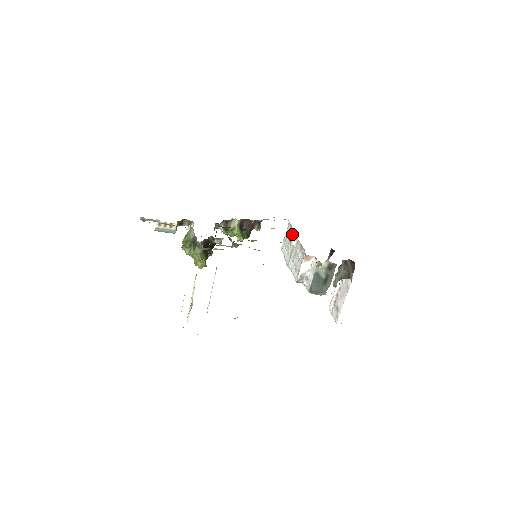
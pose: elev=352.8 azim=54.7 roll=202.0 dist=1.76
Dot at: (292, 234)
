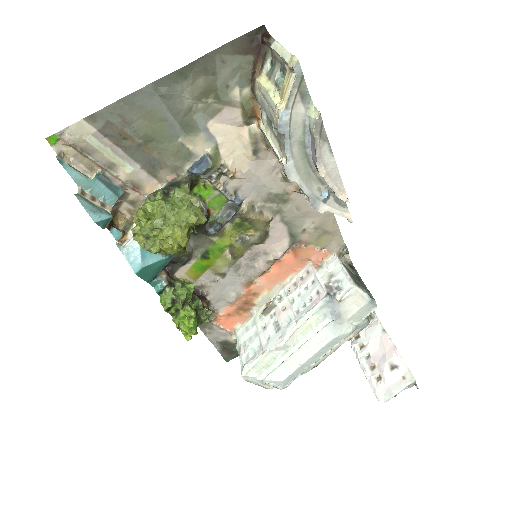
Dot at: (258, 316)
